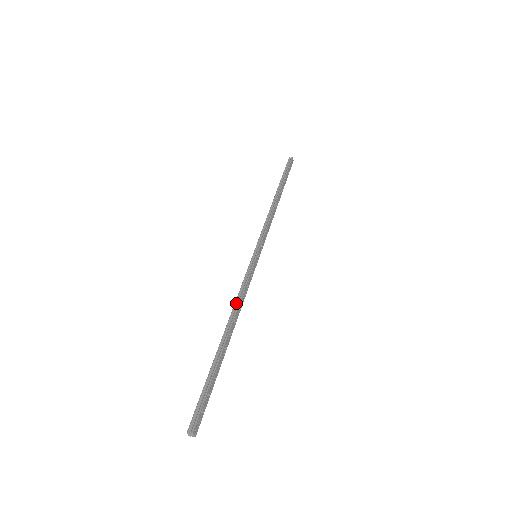
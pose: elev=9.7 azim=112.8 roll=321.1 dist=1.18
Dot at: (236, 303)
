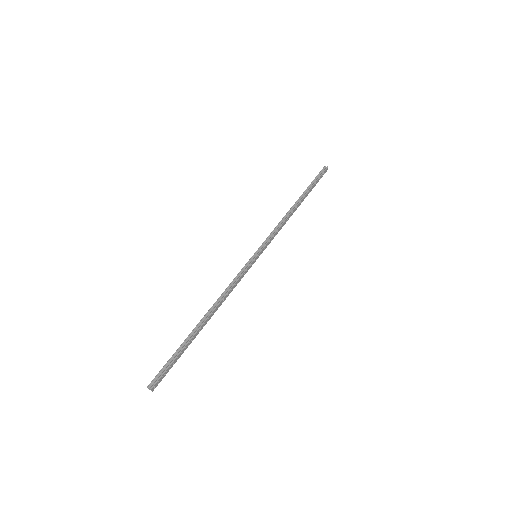
Dot at: (223, 294)
